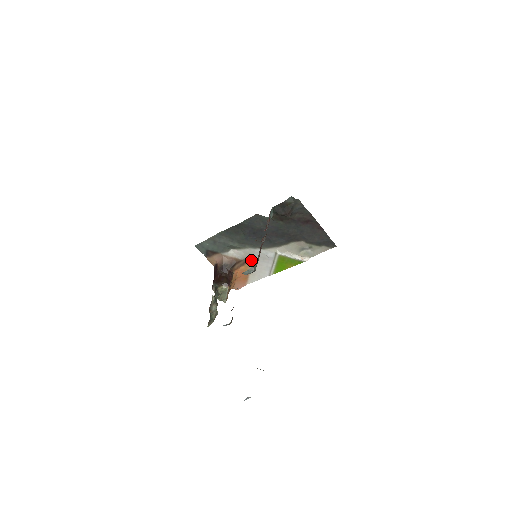
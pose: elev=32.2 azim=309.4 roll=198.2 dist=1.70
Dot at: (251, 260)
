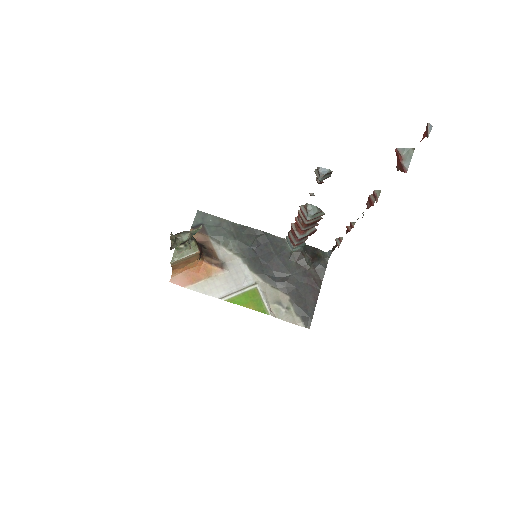
Dot at: (226, 269)
